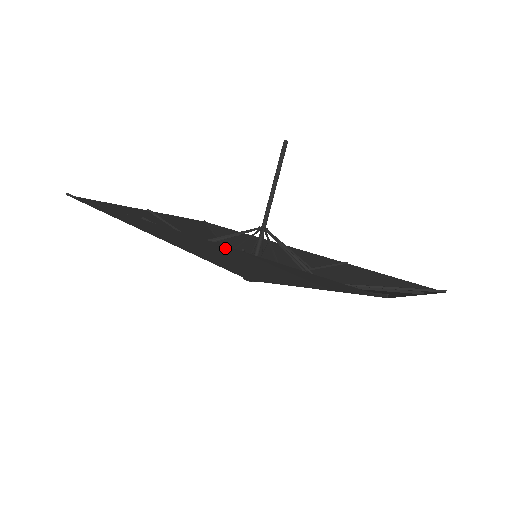
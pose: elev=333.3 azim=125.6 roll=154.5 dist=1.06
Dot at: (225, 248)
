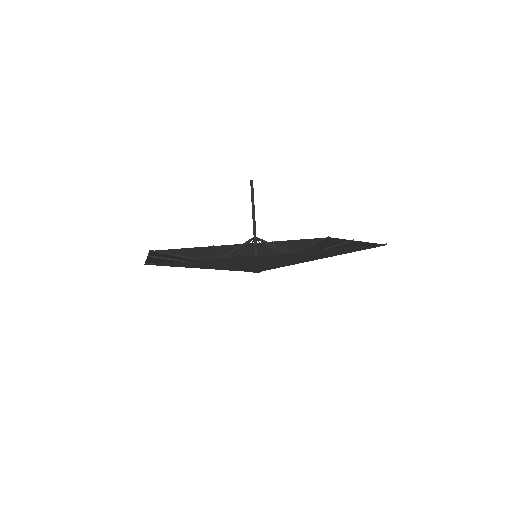
Dot at: (296, 254)
